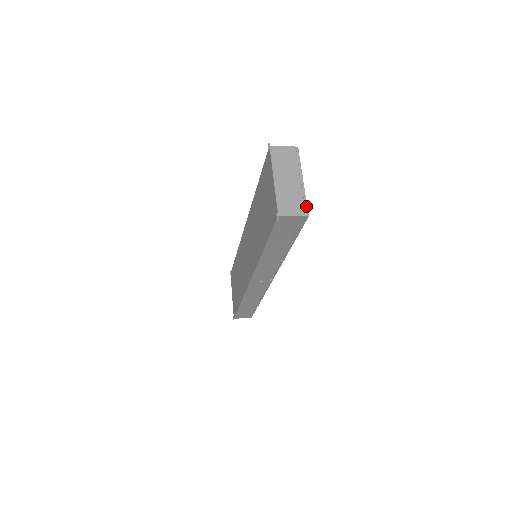
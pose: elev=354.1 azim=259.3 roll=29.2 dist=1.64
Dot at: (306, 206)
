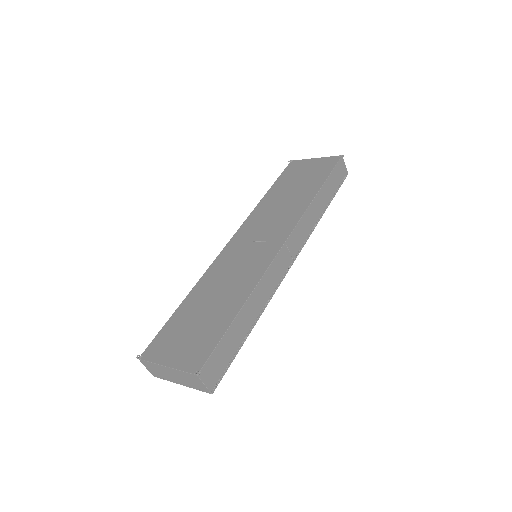
Dot at: occluded
